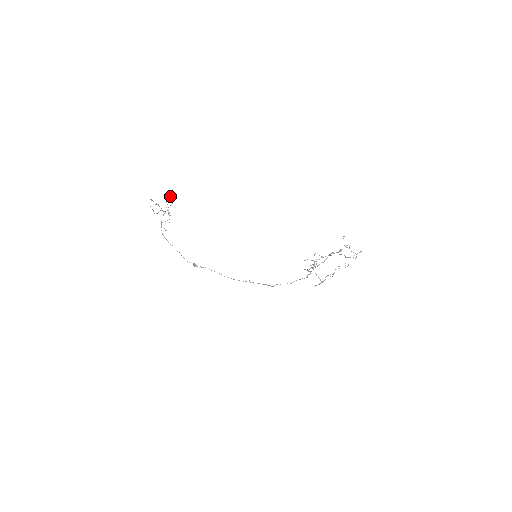
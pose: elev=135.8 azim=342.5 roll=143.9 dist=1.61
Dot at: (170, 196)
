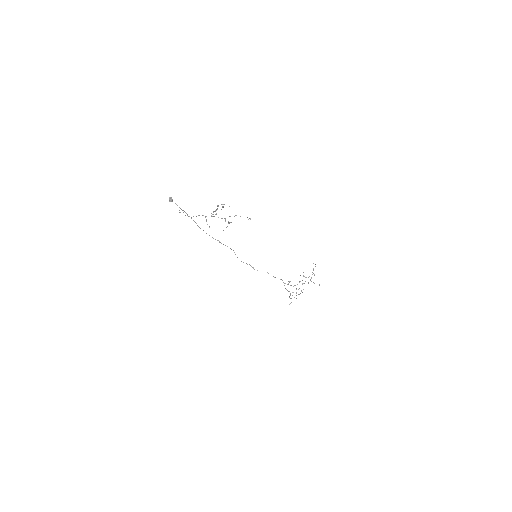
Dot at: occluded
